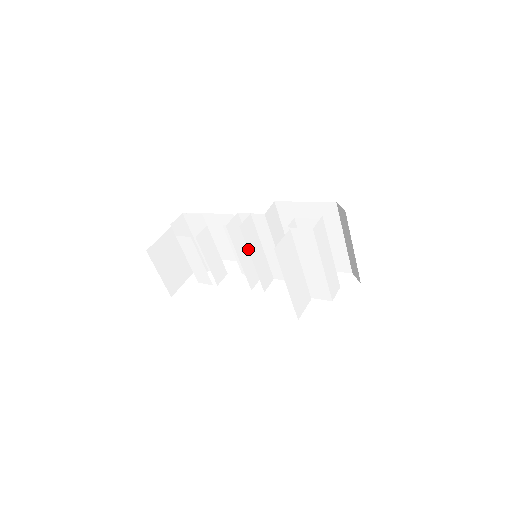
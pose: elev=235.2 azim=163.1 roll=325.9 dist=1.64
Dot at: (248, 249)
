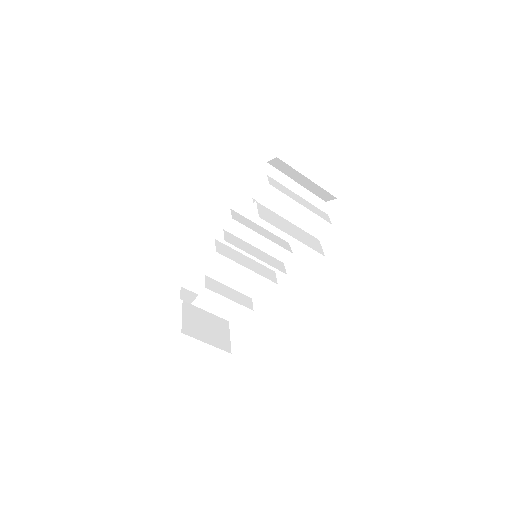
Dot at: (246, 252)
